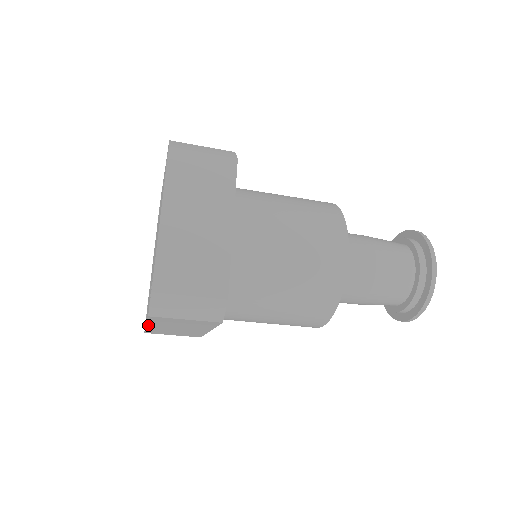
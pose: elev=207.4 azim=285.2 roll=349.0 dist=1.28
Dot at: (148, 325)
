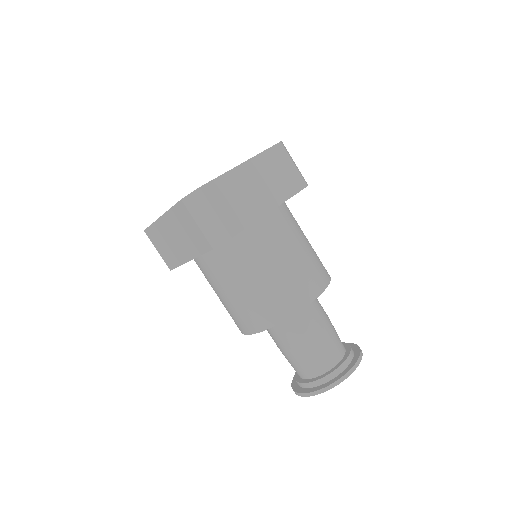
Dot at: (163, 217)
